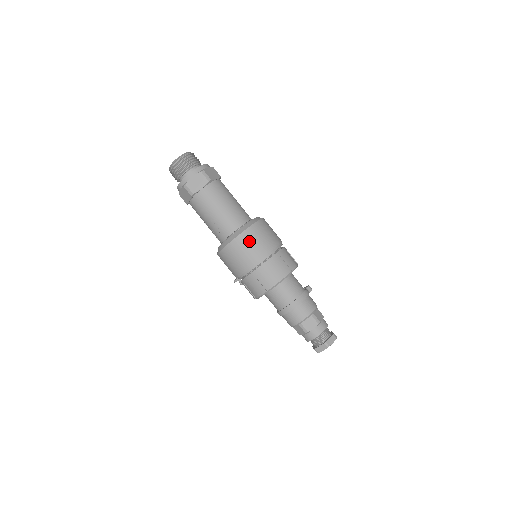
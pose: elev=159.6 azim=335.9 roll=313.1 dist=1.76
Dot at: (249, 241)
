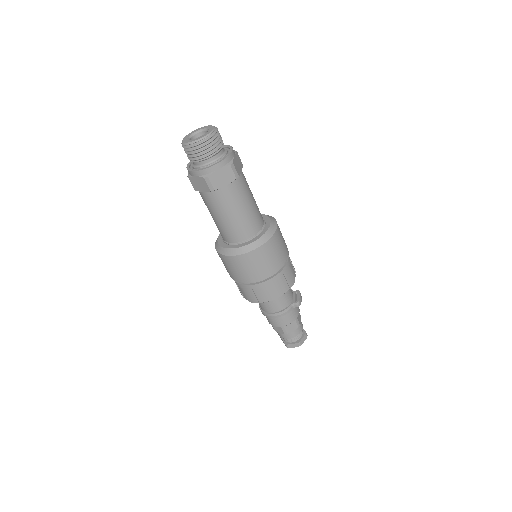
Dot at: (233, 265)
